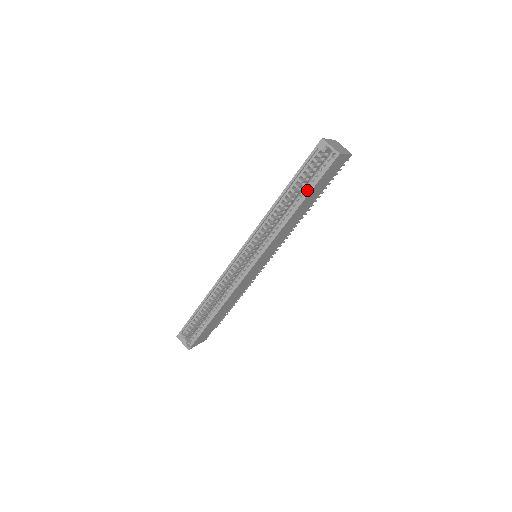
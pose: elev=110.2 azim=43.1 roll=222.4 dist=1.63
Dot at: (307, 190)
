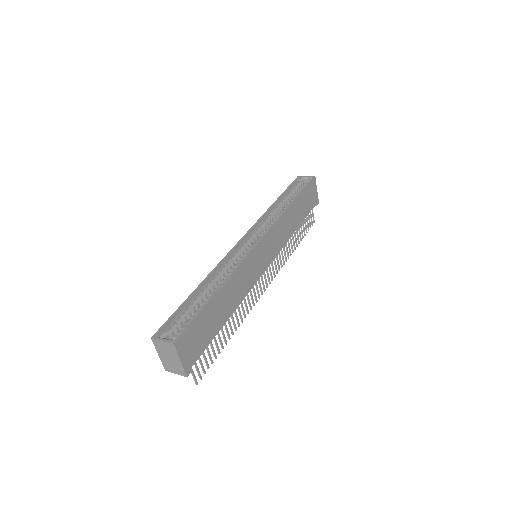
Dot at: (297, 195)
